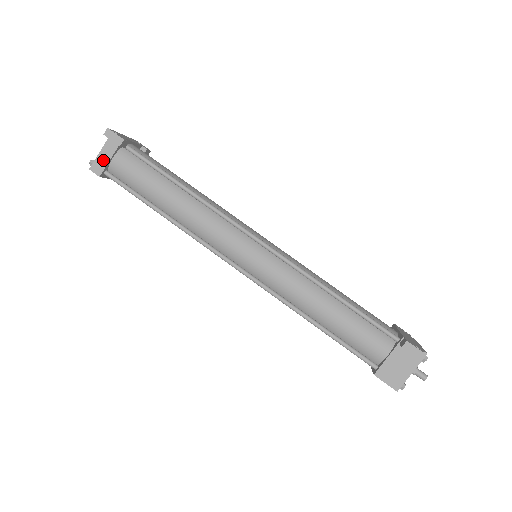
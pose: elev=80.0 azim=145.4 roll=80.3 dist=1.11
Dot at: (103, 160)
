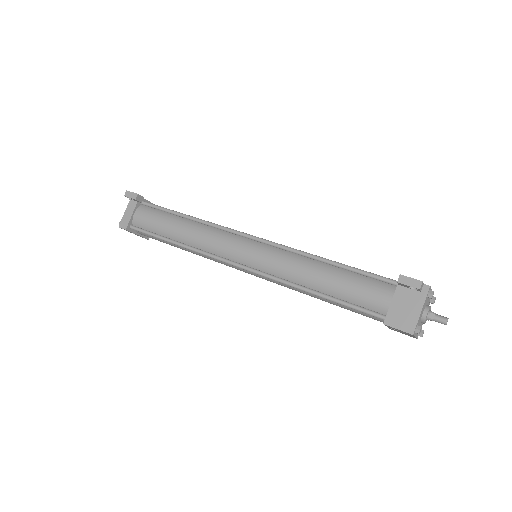
Dot at: (127, 217)
